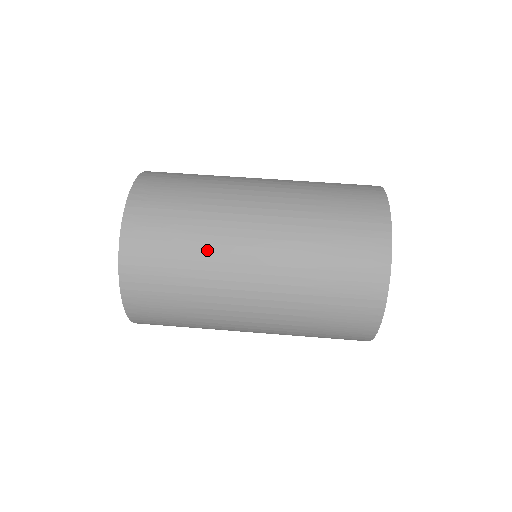
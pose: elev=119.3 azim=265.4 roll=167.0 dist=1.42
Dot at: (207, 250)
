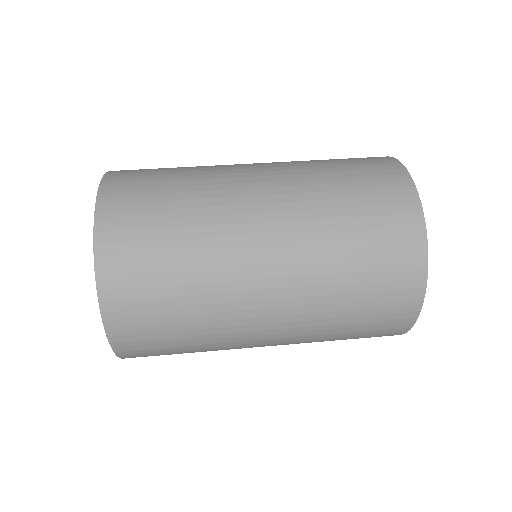
Dot at: (205, 213)
